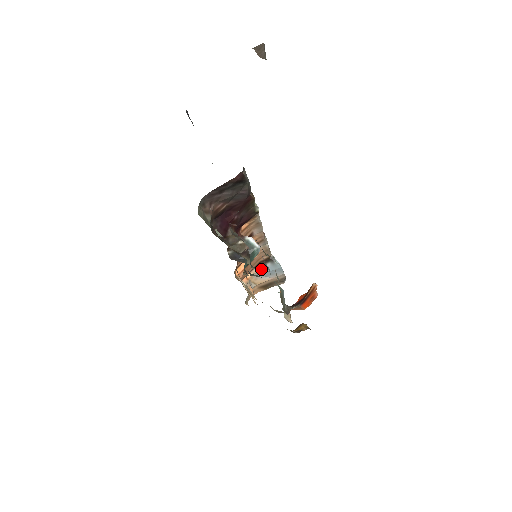
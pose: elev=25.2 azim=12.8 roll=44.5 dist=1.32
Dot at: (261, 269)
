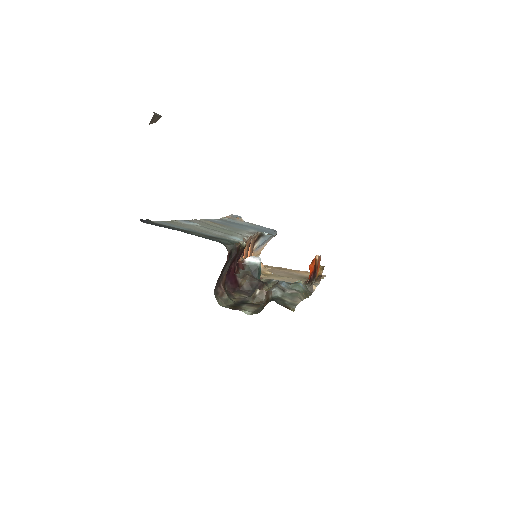
Dot at: (257, 245)
